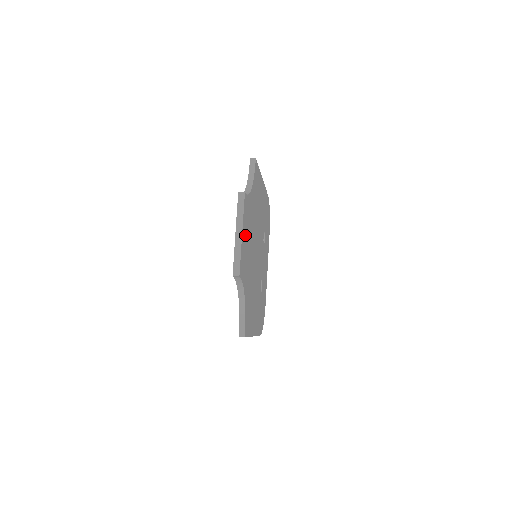
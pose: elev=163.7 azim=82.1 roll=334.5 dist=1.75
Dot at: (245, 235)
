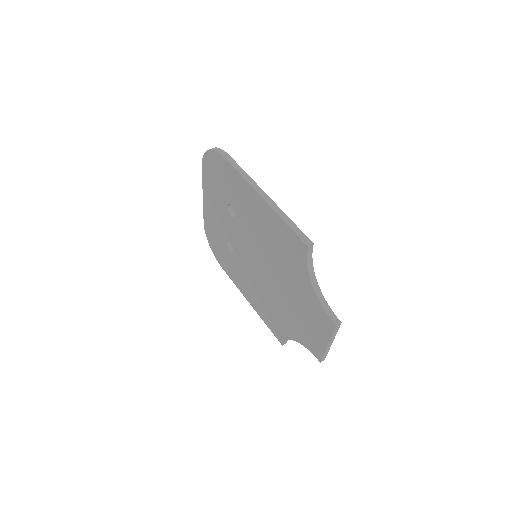
Dot at: occluded
